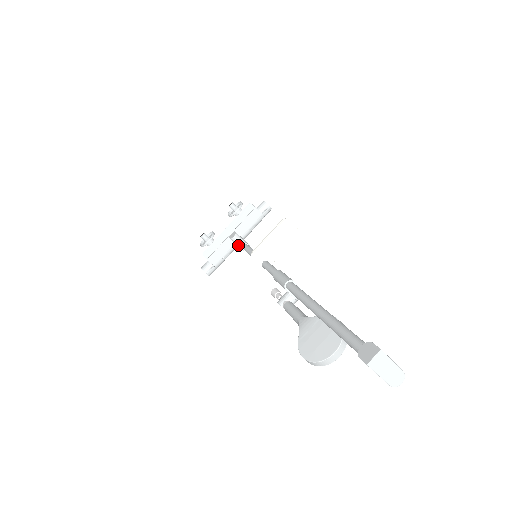
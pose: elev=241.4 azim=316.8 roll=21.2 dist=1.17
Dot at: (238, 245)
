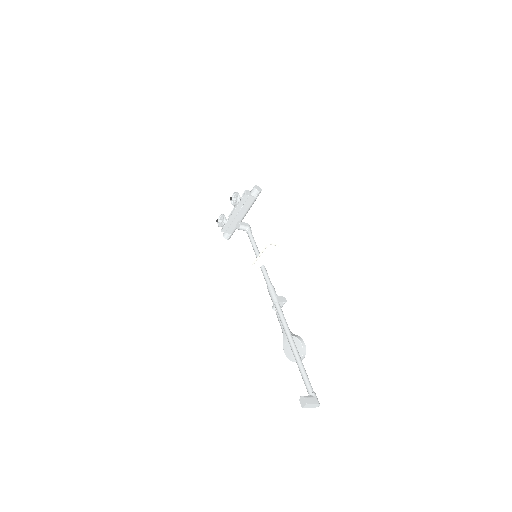
Dot at: occluded
